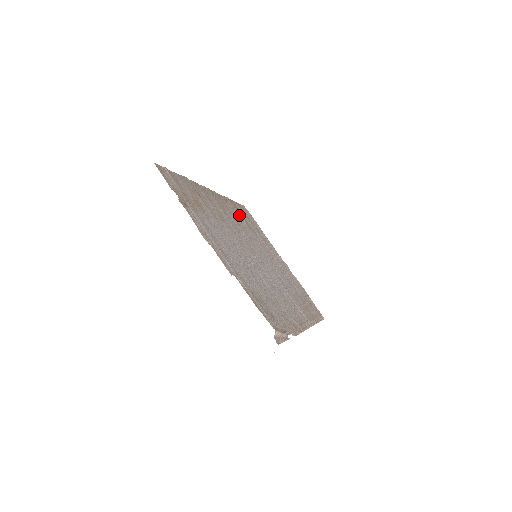
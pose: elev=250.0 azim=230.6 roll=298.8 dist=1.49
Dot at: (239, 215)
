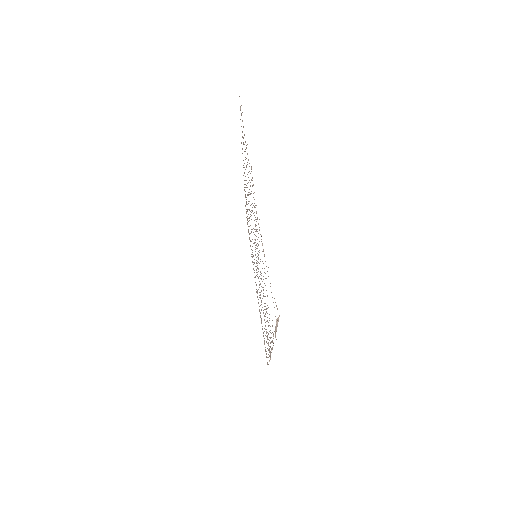
Dot at: occluded
